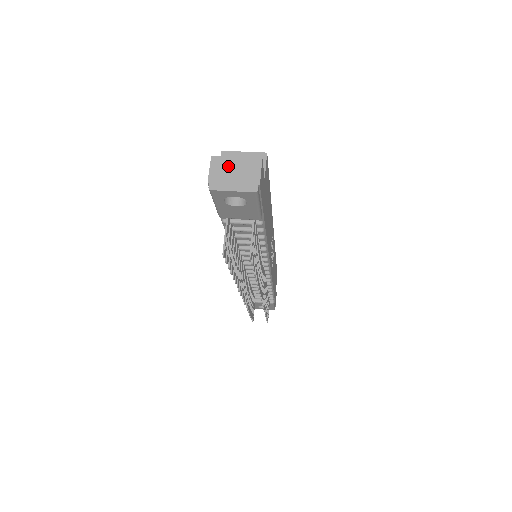
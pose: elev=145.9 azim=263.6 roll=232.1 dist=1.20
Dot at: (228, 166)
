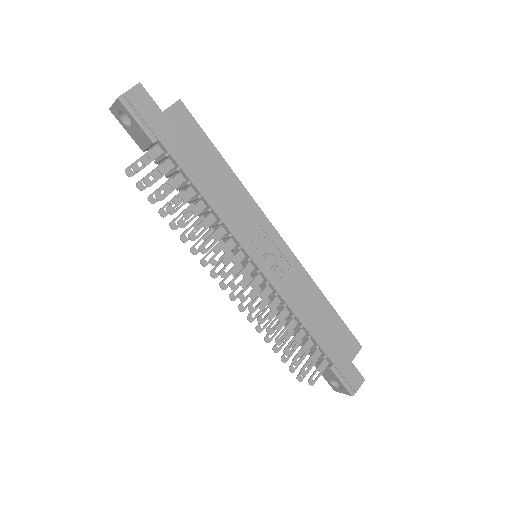
Dot at: occluded
